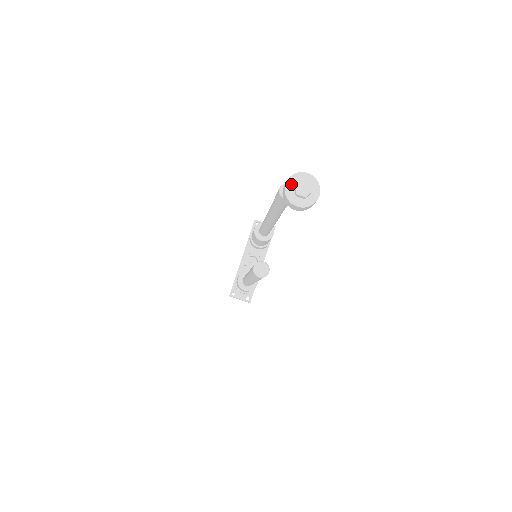
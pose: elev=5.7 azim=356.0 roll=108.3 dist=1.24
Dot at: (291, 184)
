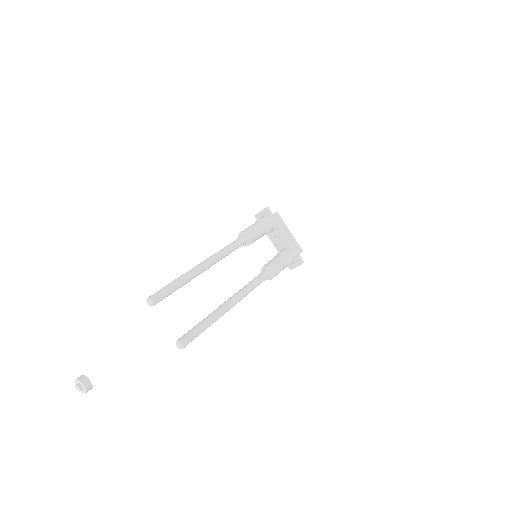
Dot at: occluded
